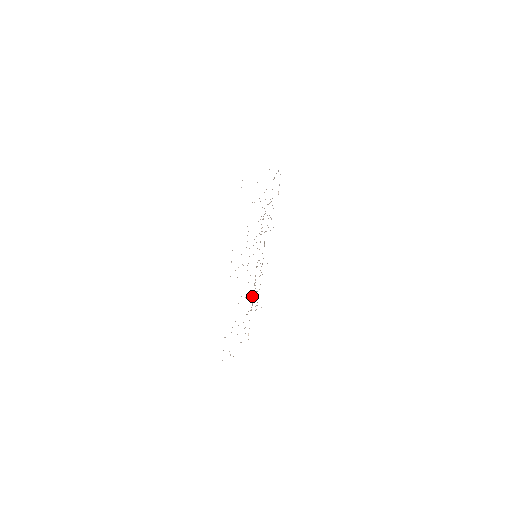
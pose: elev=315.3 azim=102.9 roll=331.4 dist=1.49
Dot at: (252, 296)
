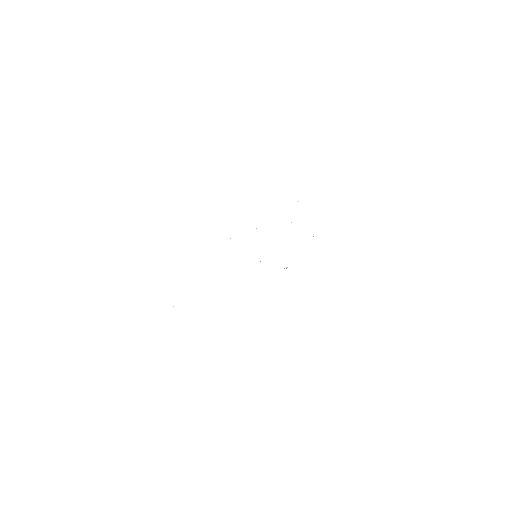
Dot at: occluded
